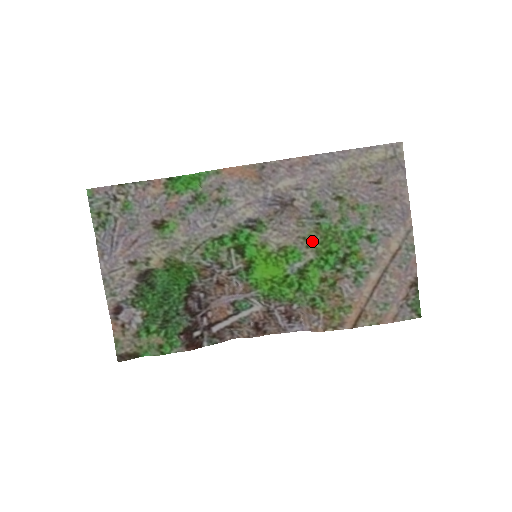
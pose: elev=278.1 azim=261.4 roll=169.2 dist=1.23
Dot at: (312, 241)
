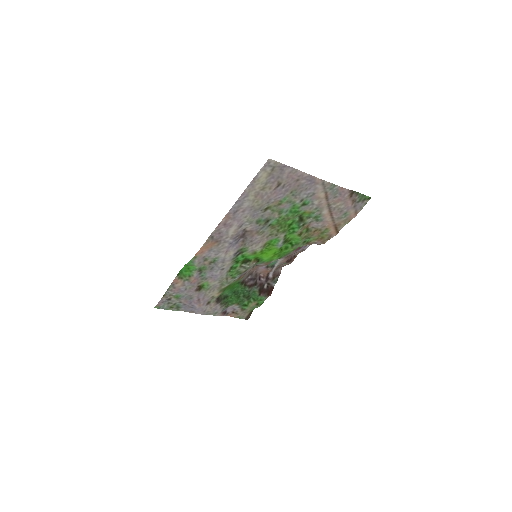
Dot at: (276, 232)
